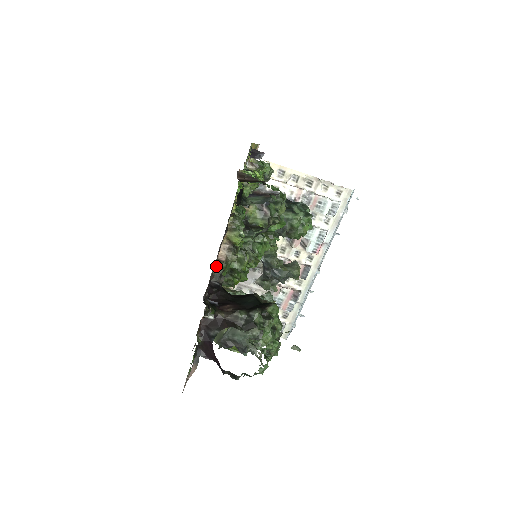
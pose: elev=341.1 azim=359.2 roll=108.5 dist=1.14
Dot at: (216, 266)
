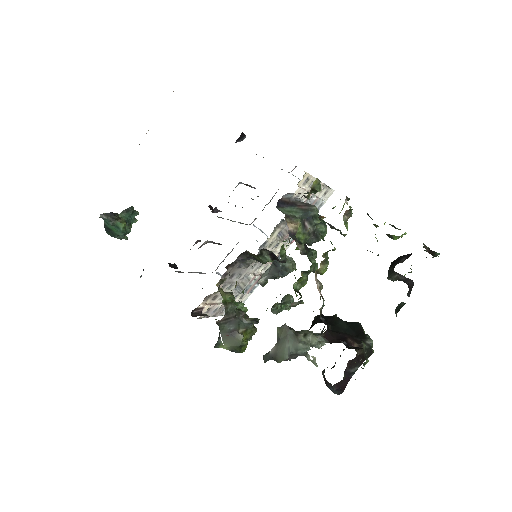
Dot at: (323, 303)
